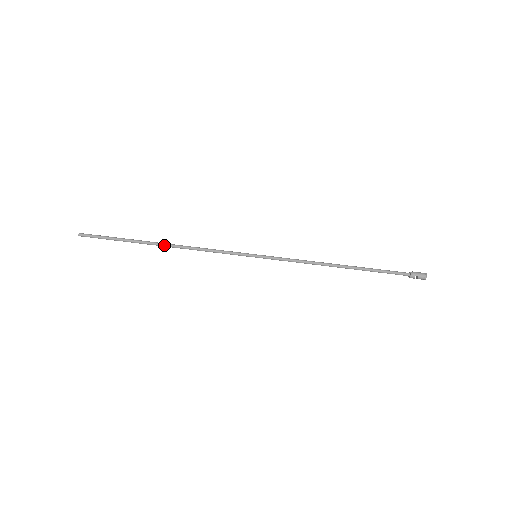
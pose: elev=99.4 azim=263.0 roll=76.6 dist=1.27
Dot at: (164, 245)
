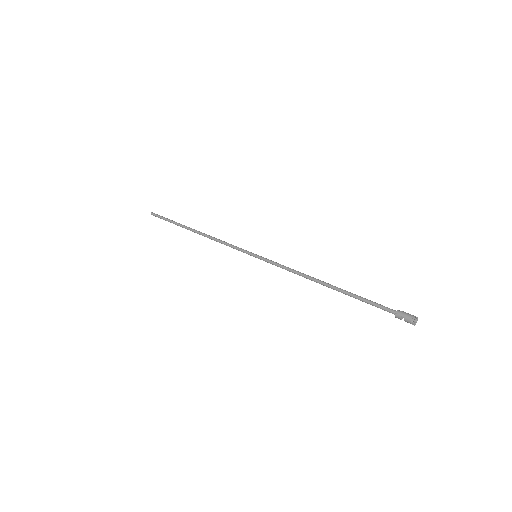
Dot at: (196, 232)
